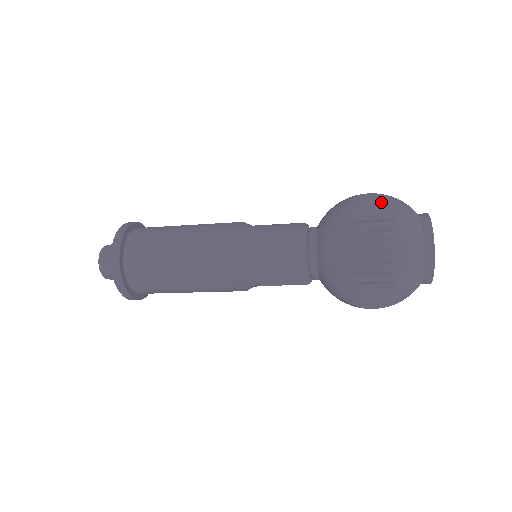
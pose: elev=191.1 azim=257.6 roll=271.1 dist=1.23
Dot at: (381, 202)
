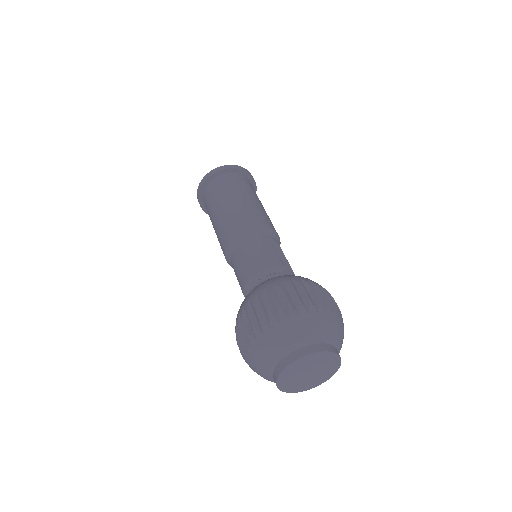
Dot at: (297, 304)
